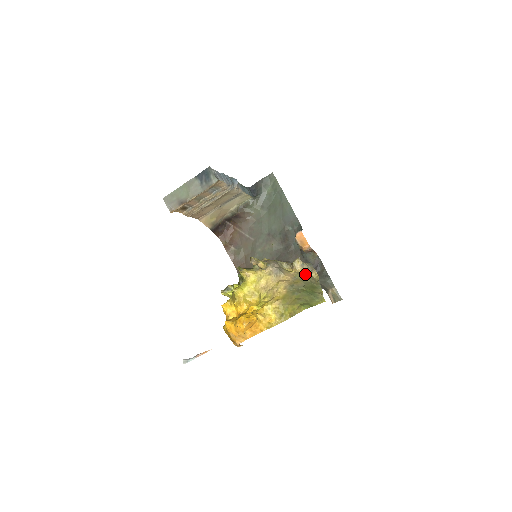
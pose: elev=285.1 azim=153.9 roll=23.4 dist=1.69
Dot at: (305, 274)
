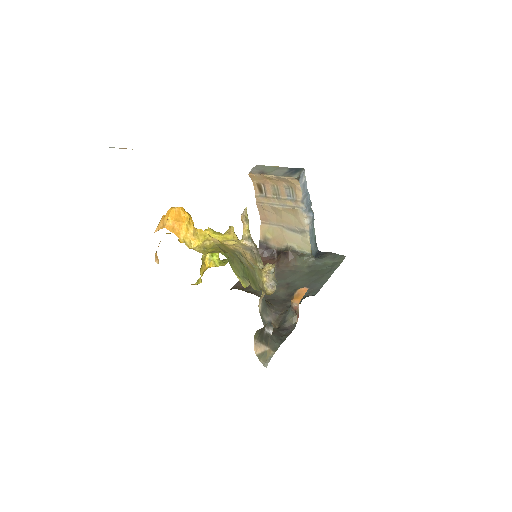
Dot at: (263, 277)
